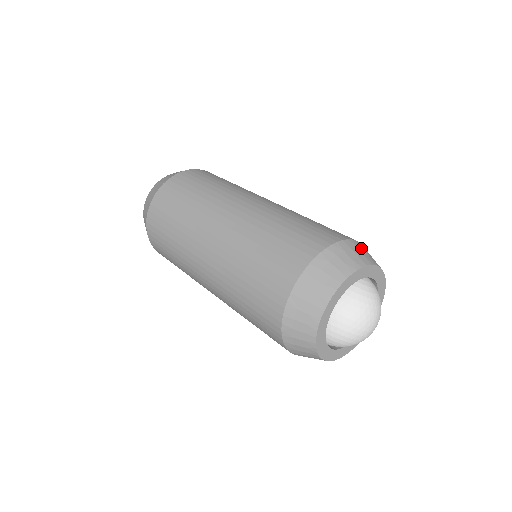
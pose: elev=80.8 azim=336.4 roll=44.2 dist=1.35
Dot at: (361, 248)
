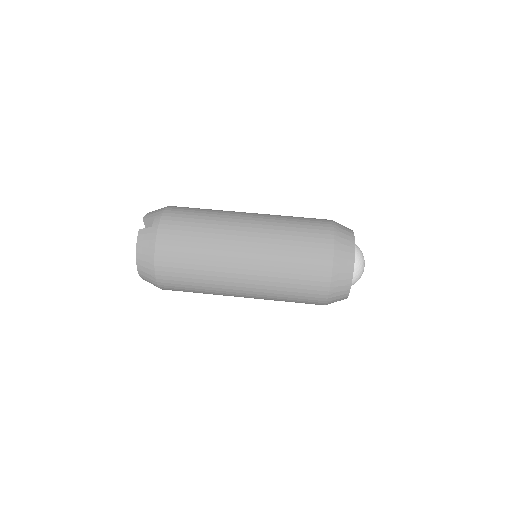
Dot at: (341, 239)
